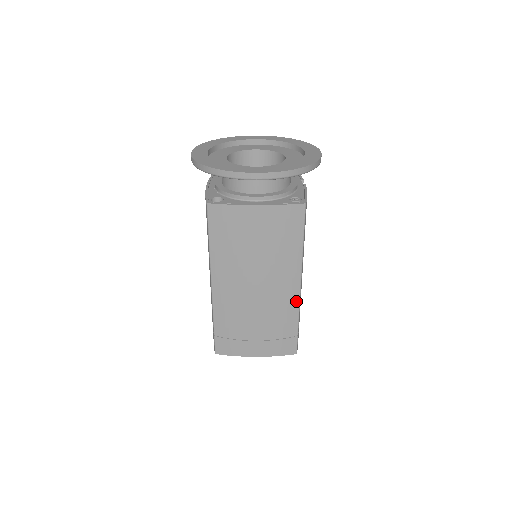
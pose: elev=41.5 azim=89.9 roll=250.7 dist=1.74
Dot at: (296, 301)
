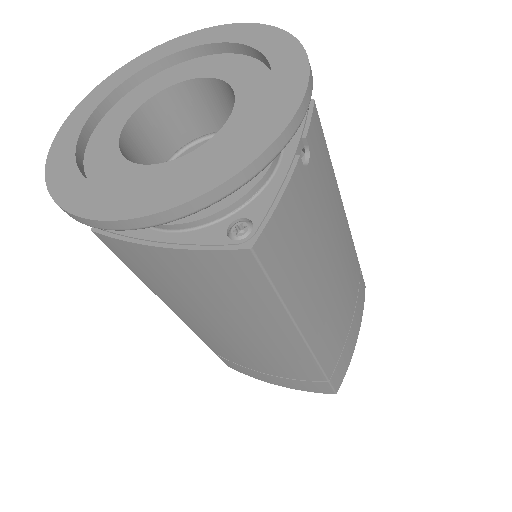
Dot at: (306, 354)
